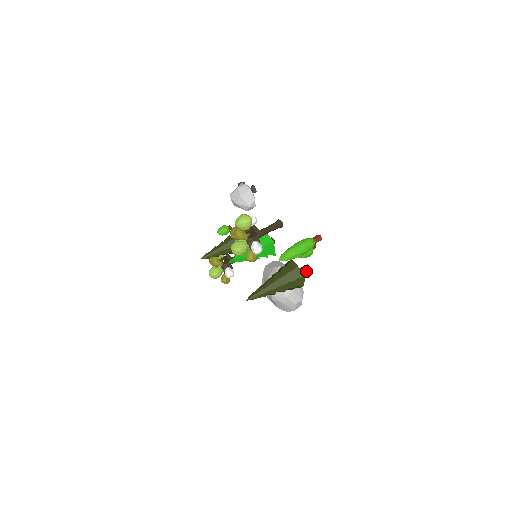
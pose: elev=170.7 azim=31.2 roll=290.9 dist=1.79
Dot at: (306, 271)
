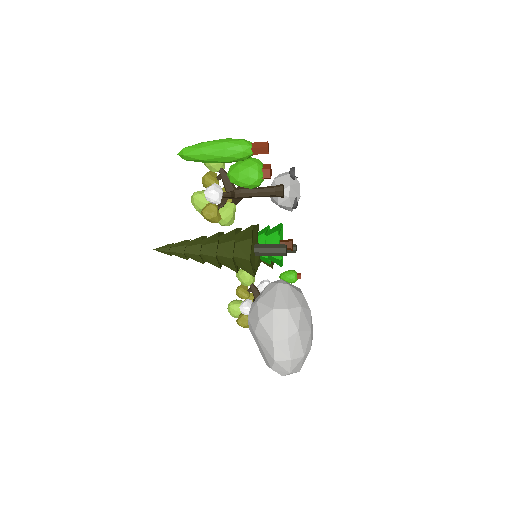
Dot at: (276, 251)
